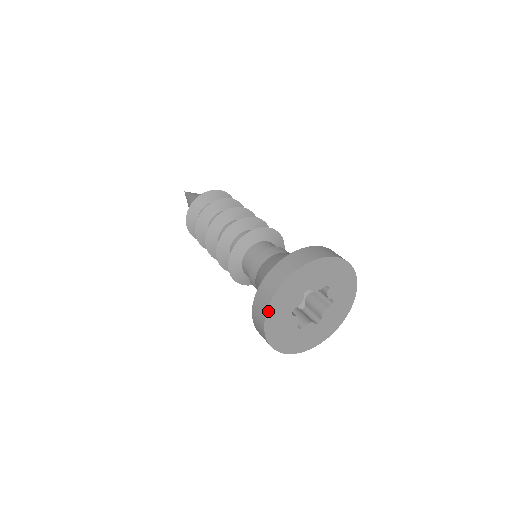
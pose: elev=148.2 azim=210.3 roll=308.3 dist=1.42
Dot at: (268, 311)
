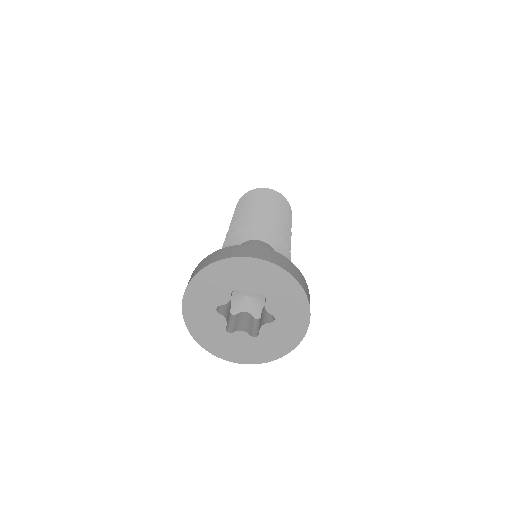
Dot at: (186, 294)
